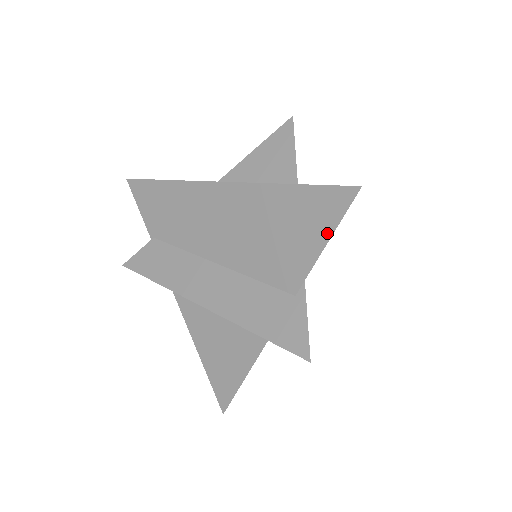
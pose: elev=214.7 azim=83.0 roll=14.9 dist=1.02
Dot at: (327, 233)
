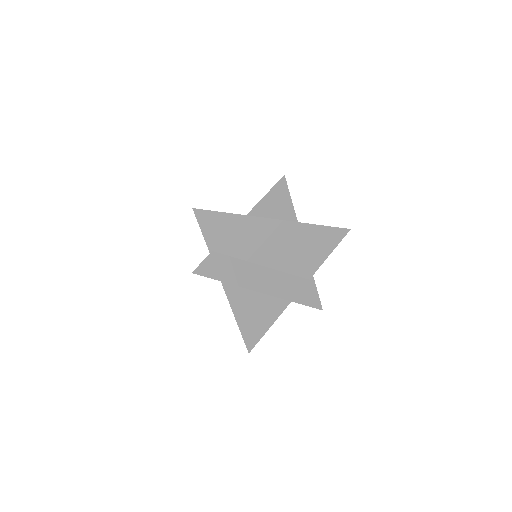
Dot at: (332, 249)
